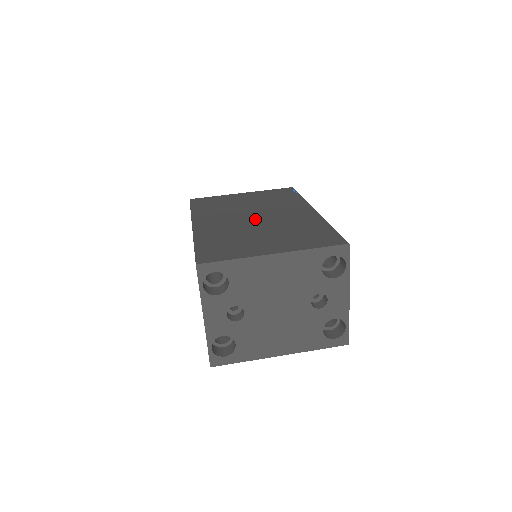
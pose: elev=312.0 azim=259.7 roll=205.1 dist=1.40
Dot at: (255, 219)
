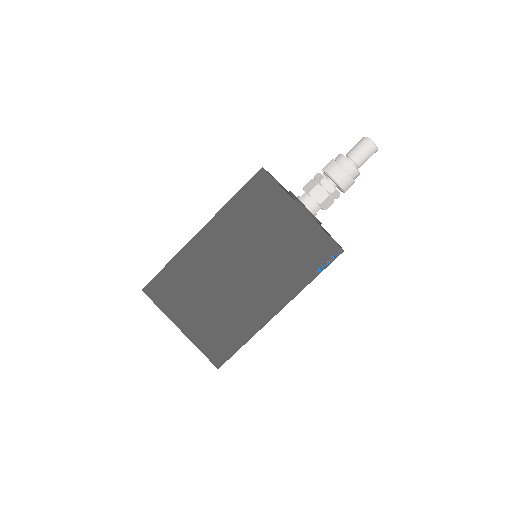
Dot at: (234, 275)
